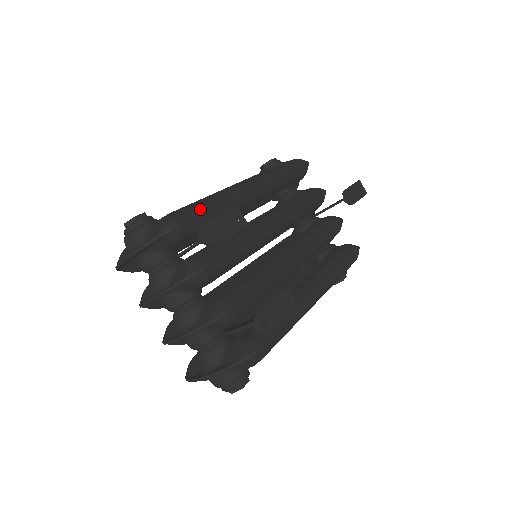
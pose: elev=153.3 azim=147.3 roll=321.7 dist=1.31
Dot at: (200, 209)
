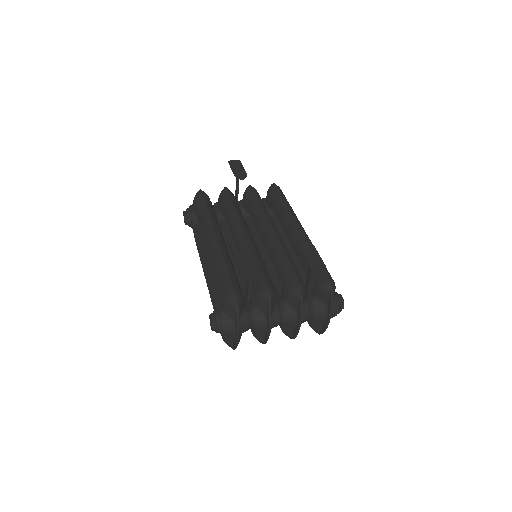
Dot at: (225, 277)
